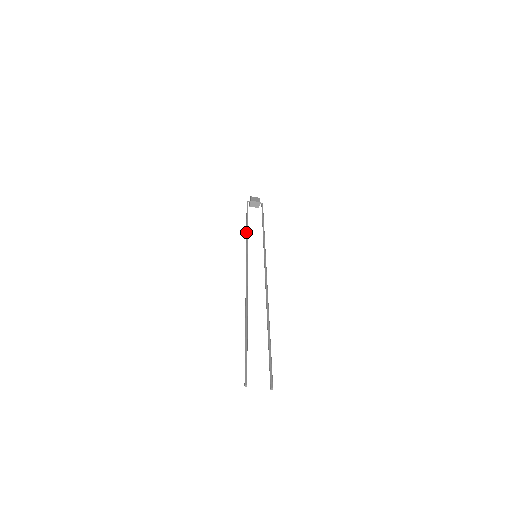
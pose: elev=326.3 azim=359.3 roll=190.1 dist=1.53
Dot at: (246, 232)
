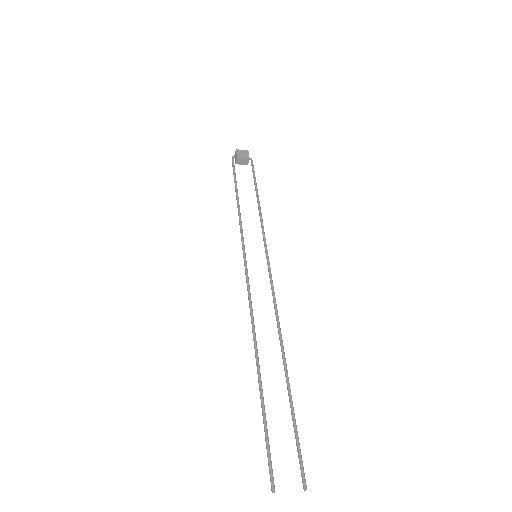
Dot at: (238, 214)
